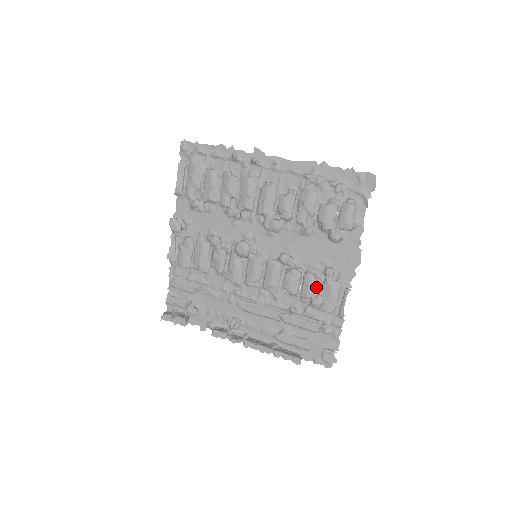
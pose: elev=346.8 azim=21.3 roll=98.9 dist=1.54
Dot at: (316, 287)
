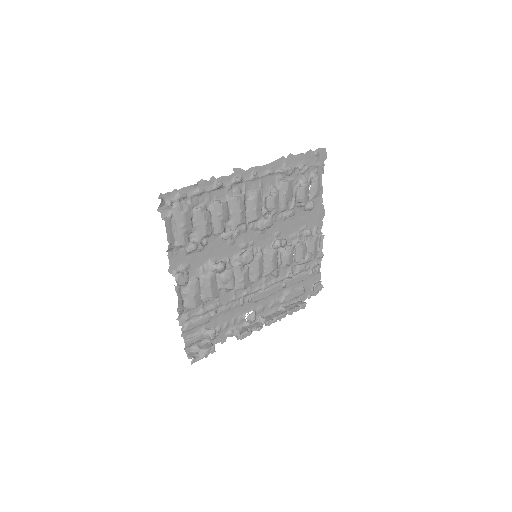
Dot at: (306, 249)
